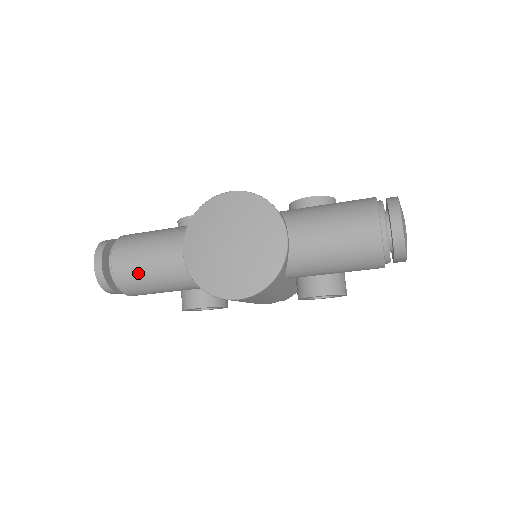
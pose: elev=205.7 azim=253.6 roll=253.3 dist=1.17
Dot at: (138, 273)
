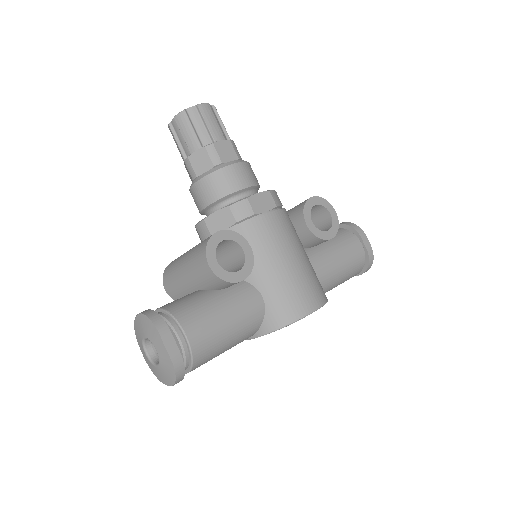
Dot at: occluded
